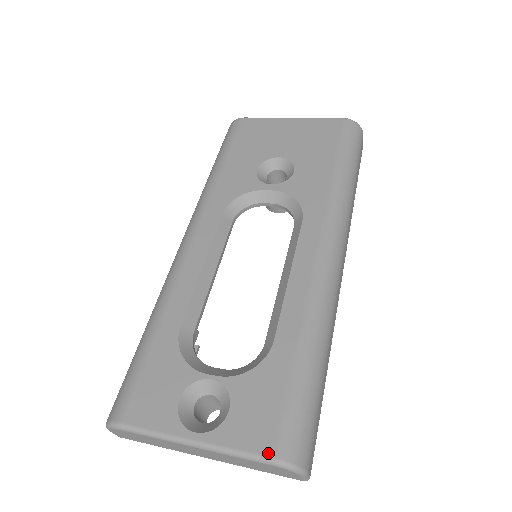
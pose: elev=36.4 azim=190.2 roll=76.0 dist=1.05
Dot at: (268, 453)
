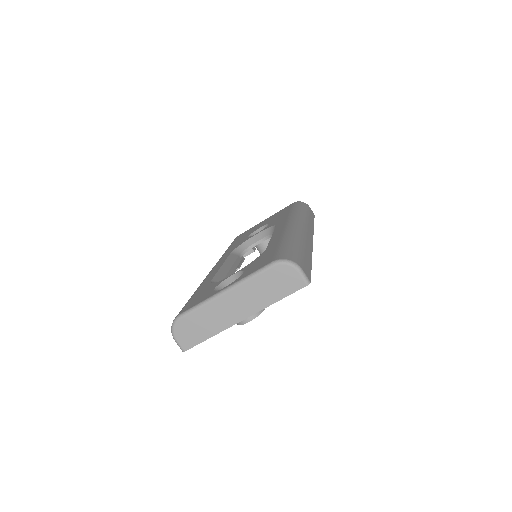
Dot at: (269, 263)
